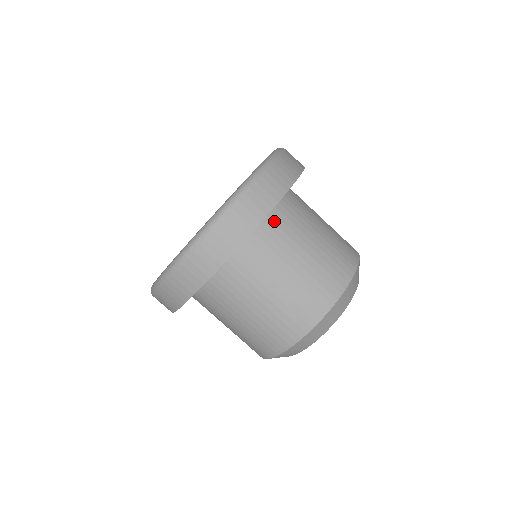
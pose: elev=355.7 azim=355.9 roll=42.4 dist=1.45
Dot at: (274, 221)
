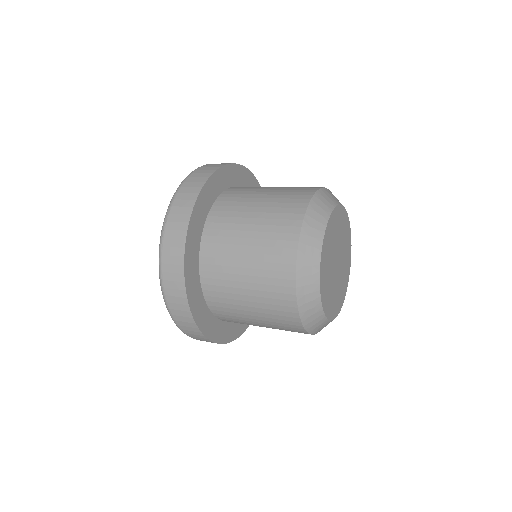
Dot at: (232, 191)
